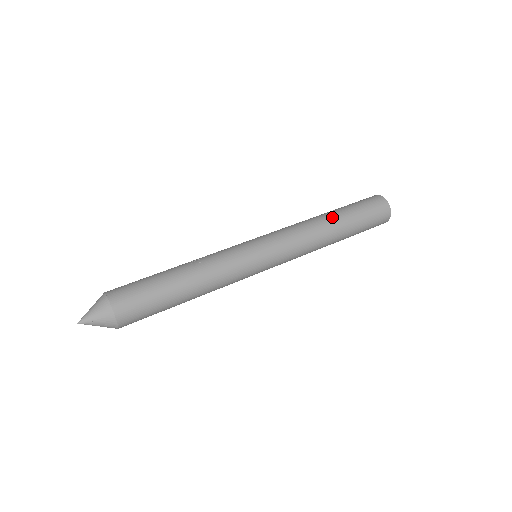
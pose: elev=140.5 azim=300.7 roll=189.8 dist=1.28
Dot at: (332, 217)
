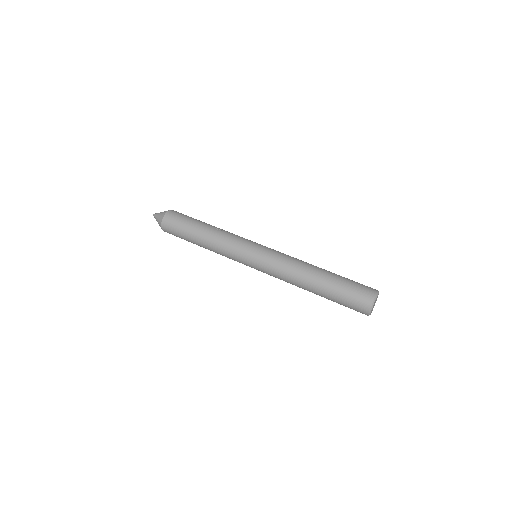
Dot at: (318, 274)
